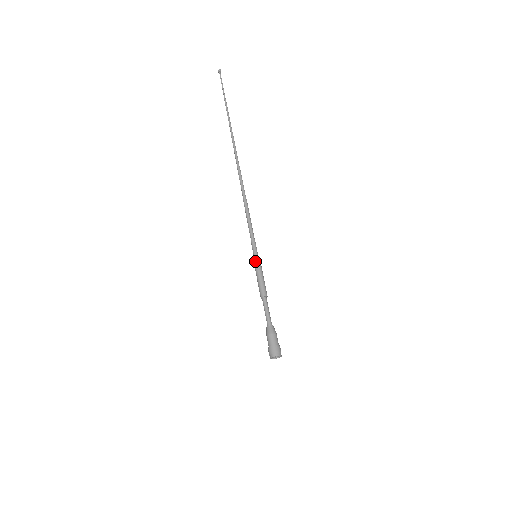
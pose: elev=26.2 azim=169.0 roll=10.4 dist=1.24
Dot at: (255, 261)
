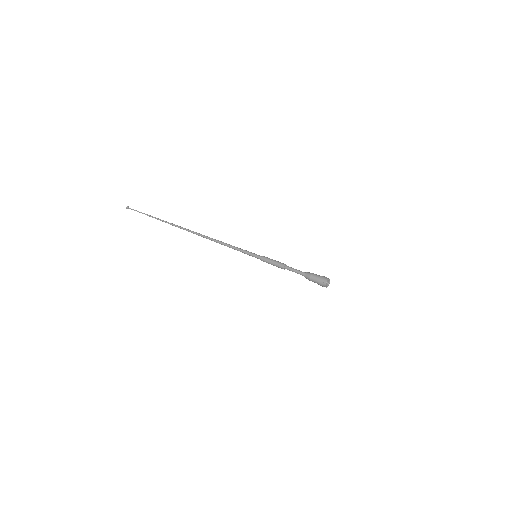
Dot at: (259, 257)
